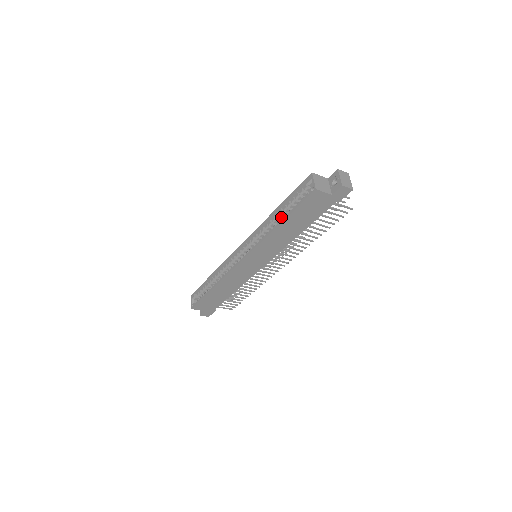
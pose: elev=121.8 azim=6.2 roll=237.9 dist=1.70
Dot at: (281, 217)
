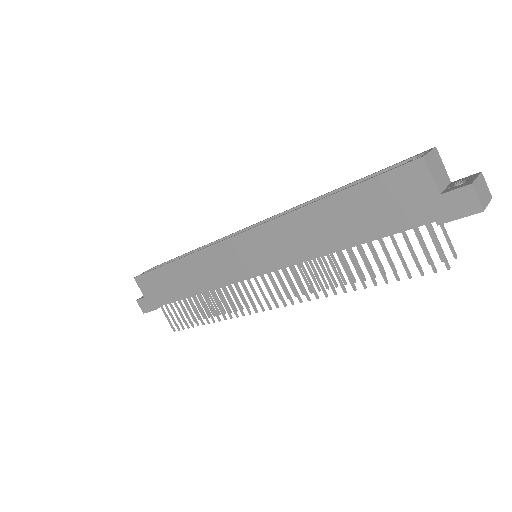
Dot at: occluded
